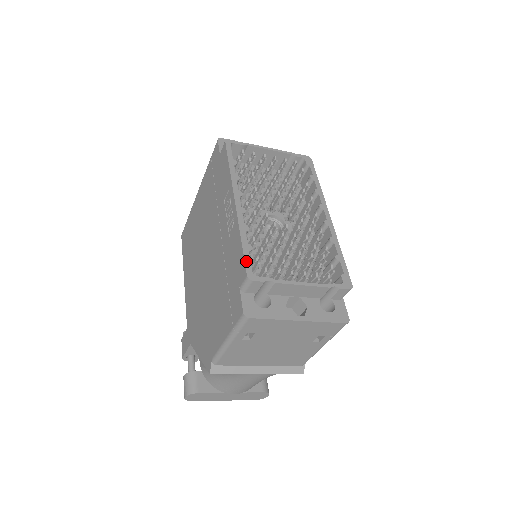
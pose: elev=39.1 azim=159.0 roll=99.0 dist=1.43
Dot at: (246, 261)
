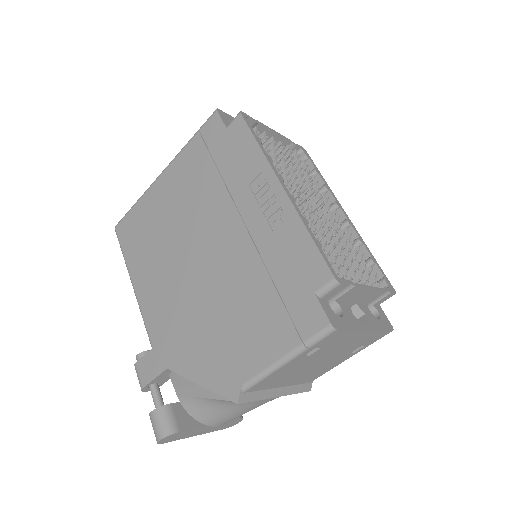
Dot at: (325, 260)
